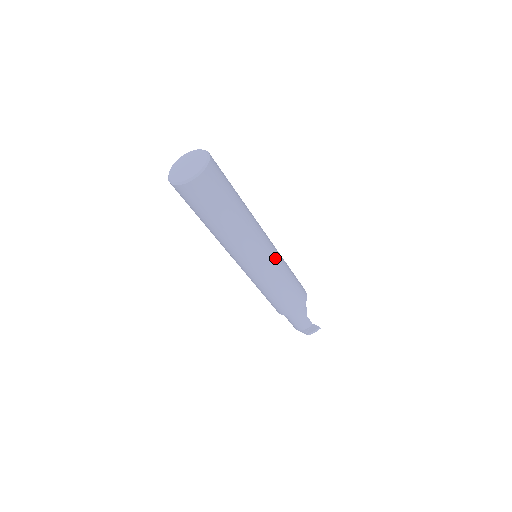
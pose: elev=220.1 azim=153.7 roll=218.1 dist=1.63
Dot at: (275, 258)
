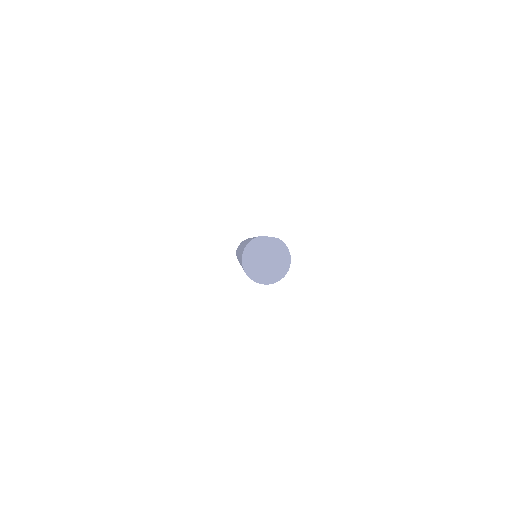
Dot at: occluded
